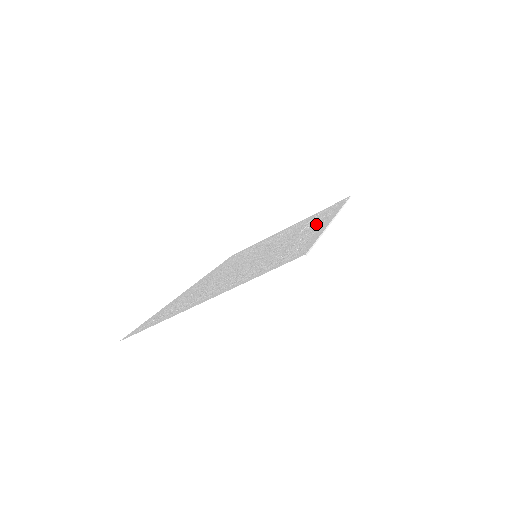
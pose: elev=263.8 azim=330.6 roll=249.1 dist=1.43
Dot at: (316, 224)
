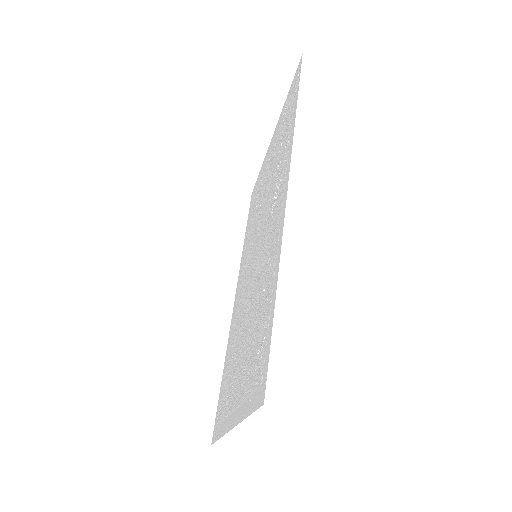
Dot at: (279, 195)
